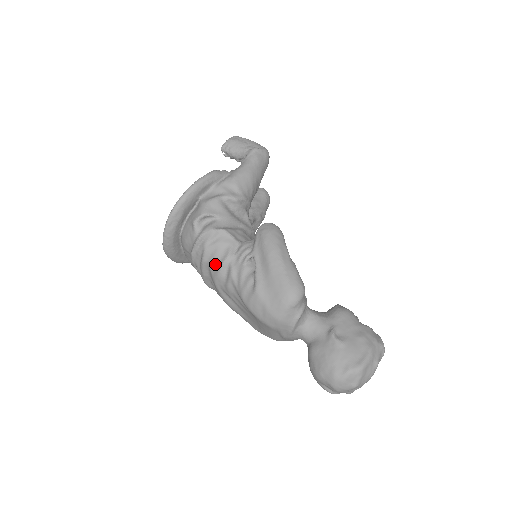
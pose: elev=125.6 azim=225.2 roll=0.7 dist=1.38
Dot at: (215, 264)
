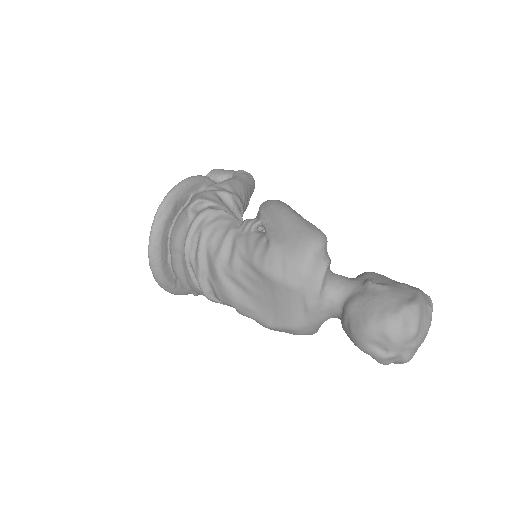
Dot at: (216, 242)
